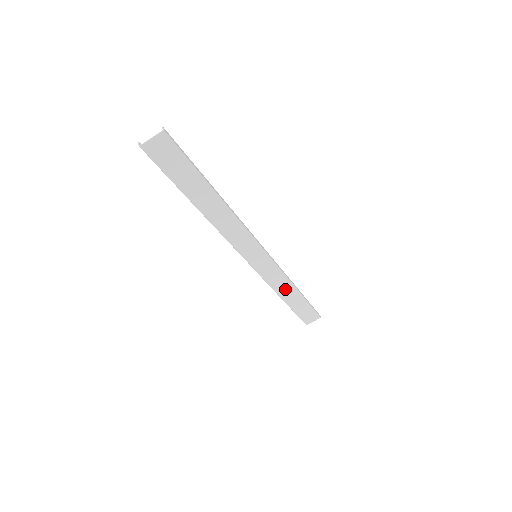
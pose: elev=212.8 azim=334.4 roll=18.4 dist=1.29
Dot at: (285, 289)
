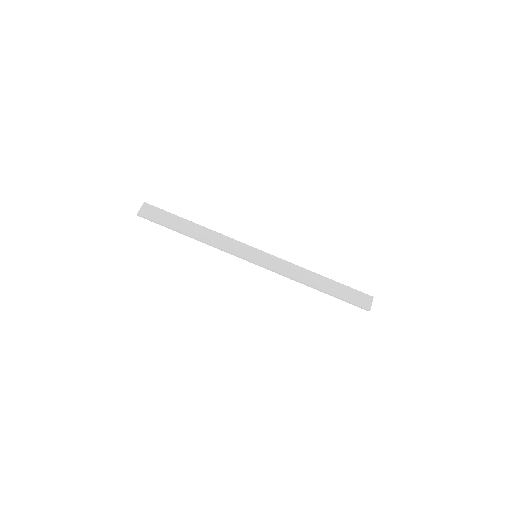
Dot at: (307, 277)
